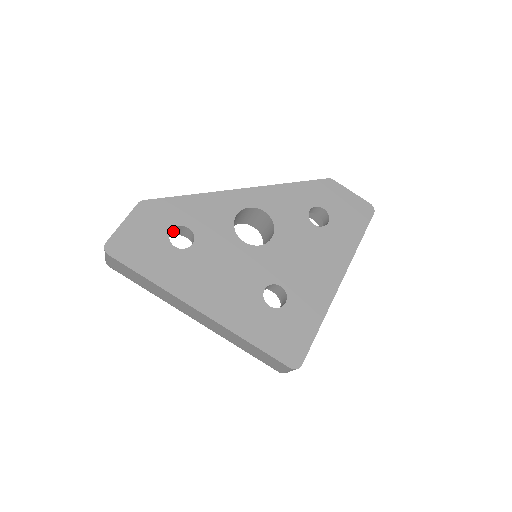
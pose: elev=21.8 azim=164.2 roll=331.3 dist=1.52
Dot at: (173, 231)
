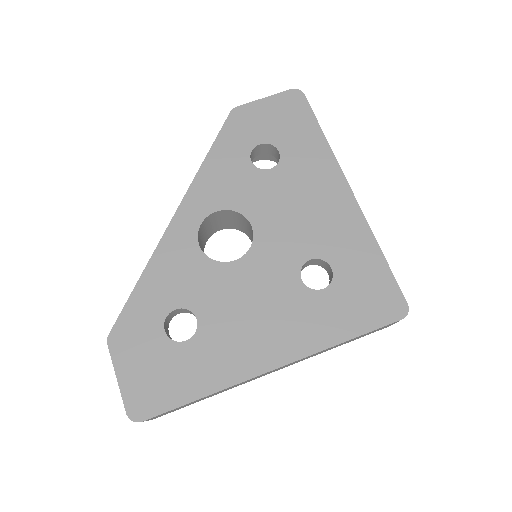
Dot at: (166, 327)
